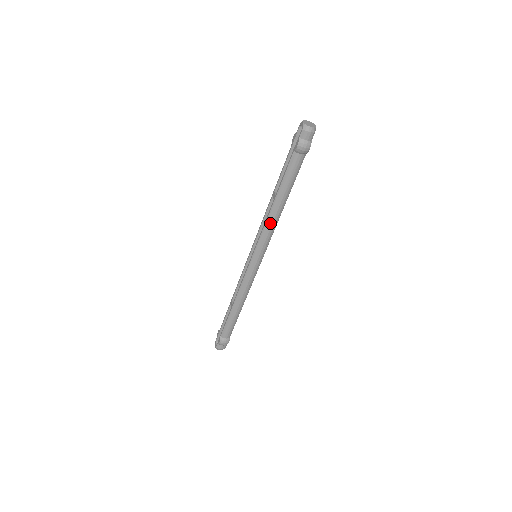
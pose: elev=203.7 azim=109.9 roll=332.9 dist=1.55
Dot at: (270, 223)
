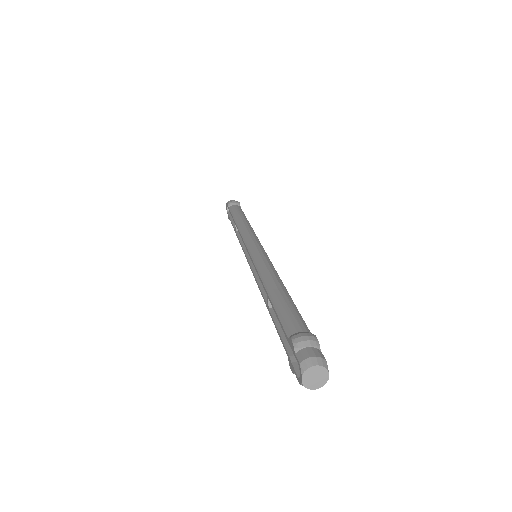
Dot at: occluded
